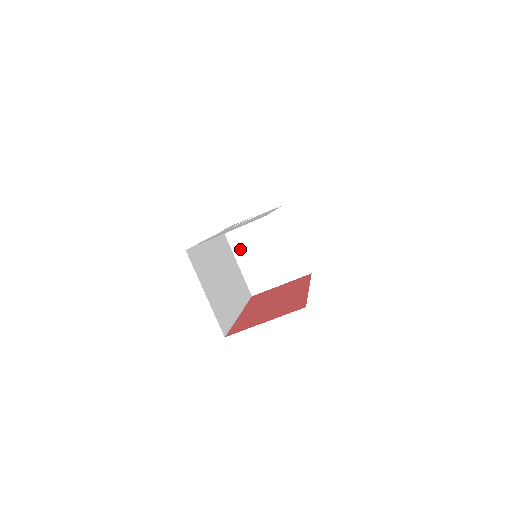
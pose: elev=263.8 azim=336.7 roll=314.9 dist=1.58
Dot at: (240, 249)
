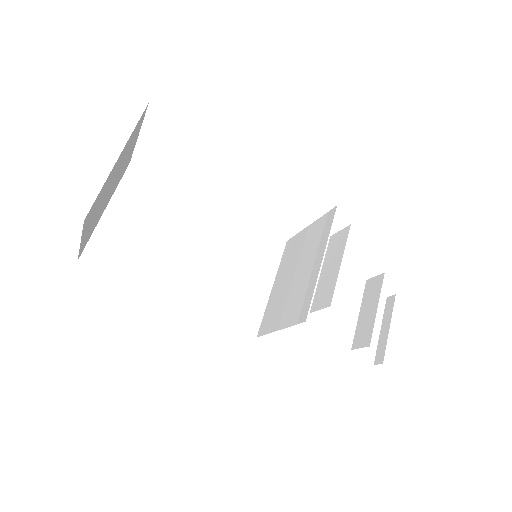
Dot at: (283, 267)
